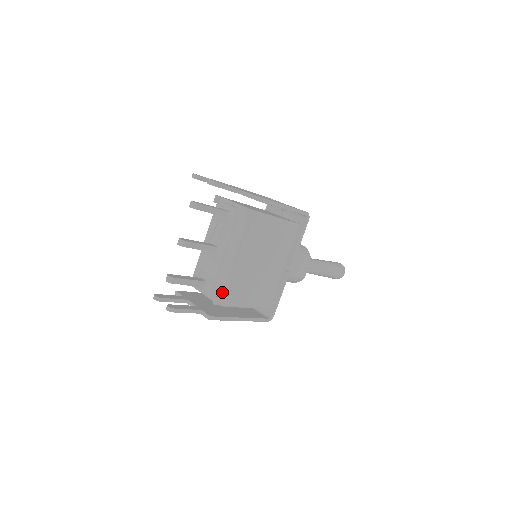
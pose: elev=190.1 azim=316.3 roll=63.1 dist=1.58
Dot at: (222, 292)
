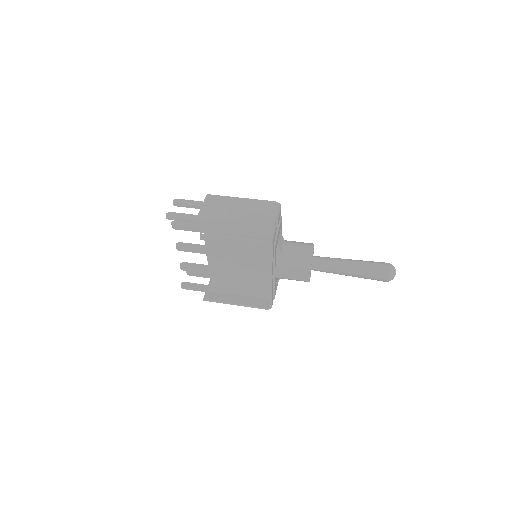
Dot at: (211, 284)
